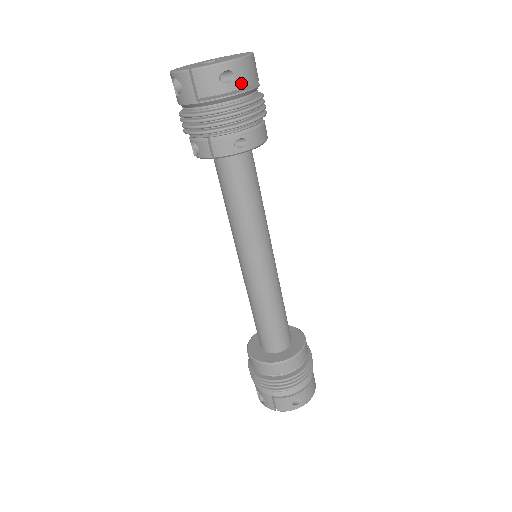
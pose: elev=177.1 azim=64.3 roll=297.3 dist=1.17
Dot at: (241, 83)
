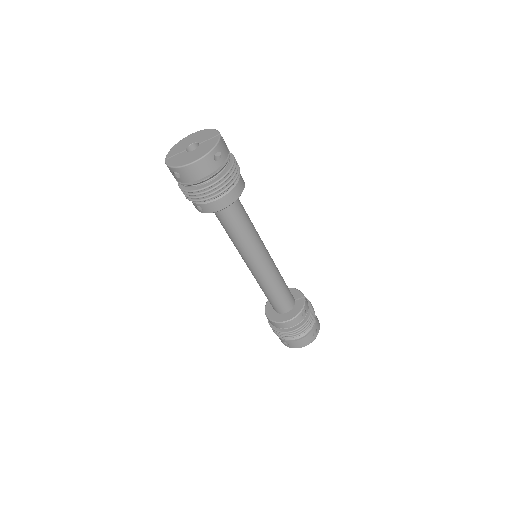
Dot at: (187, 180)
